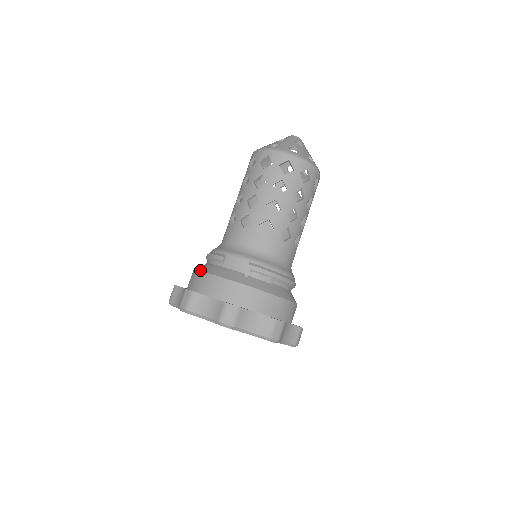
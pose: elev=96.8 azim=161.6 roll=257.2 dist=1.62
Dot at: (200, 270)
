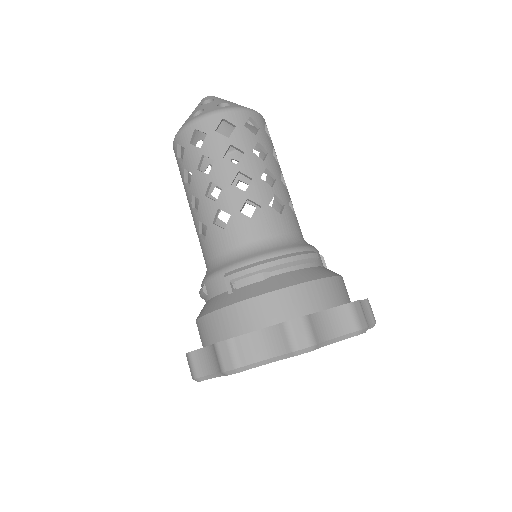
Dot at: occluded
